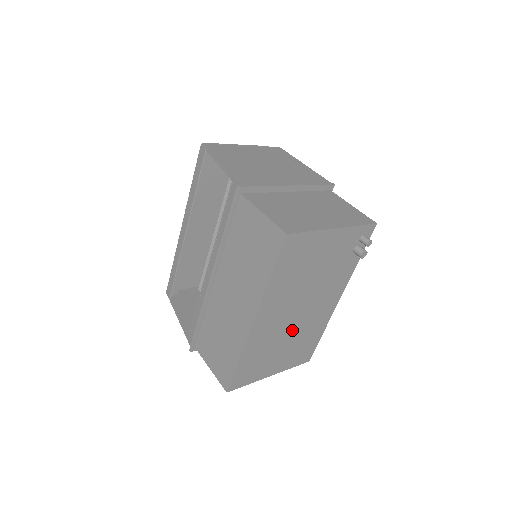
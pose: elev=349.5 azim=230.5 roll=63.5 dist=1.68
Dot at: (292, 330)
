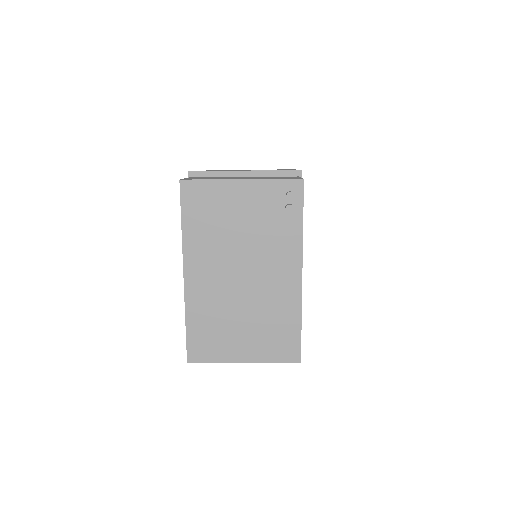
Dot at: (245, 302)
